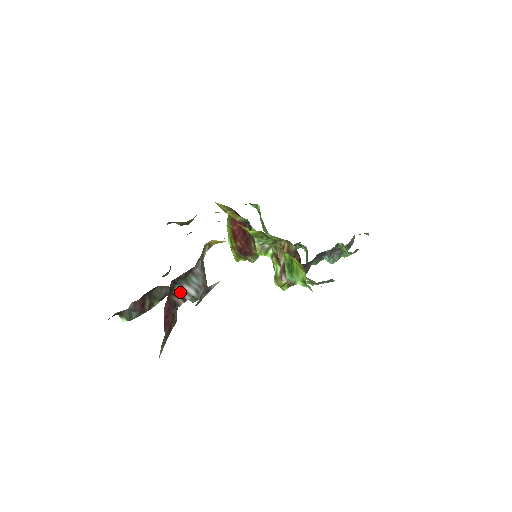
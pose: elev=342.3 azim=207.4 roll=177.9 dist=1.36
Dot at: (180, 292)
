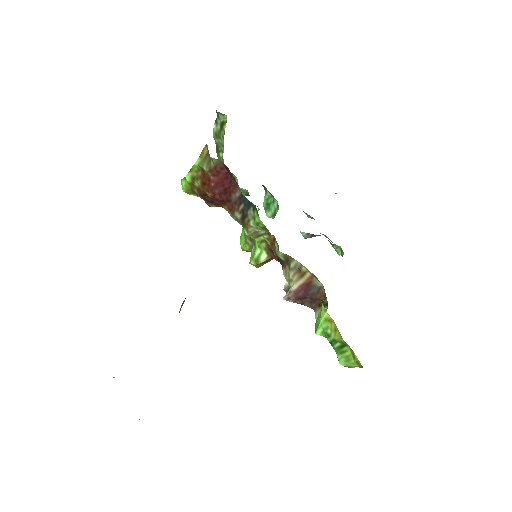
Dot at: occluded
